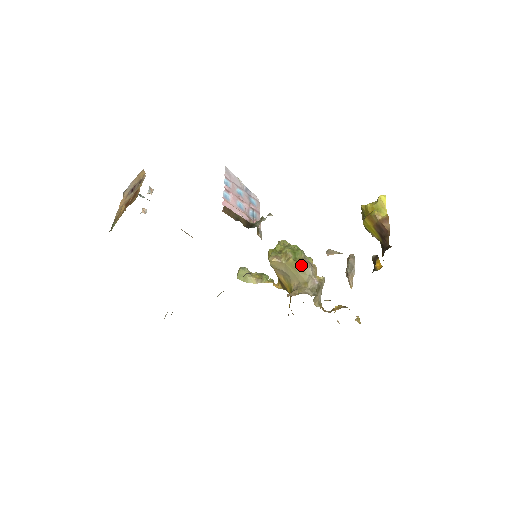
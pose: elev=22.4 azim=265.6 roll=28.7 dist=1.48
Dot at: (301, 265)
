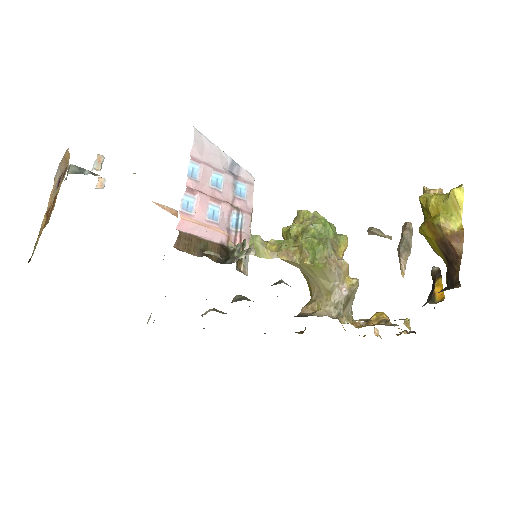
Dot at: (322, 269)
